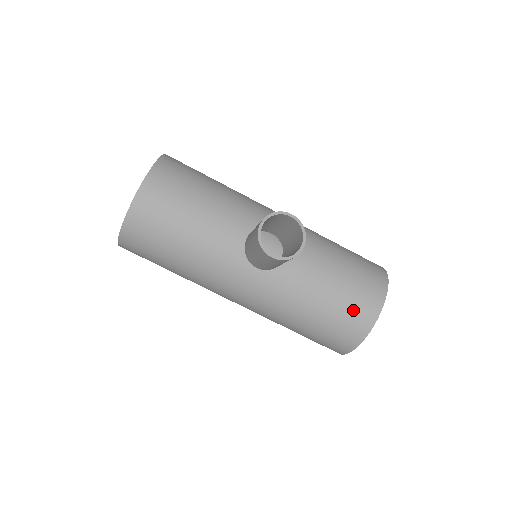
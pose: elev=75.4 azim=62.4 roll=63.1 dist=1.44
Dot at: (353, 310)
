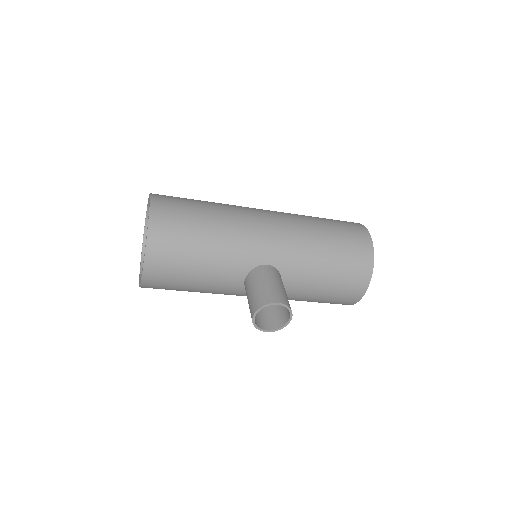
Dot at: (341, 298)
